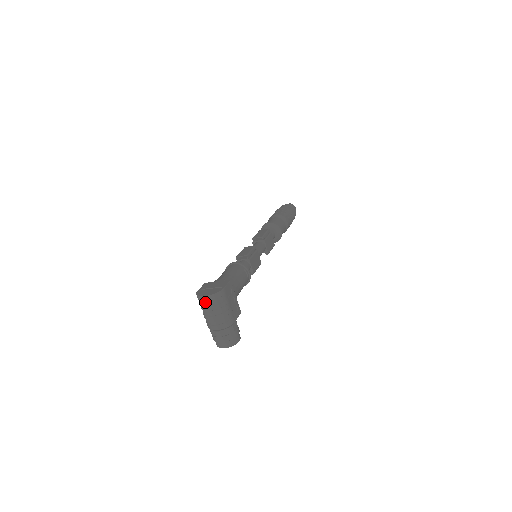
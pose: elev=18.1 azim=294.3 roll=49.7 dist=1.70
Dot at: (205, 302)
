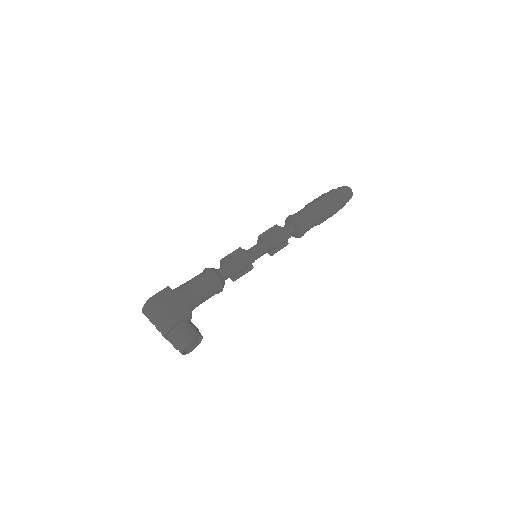
Dot at: (146, 316)
